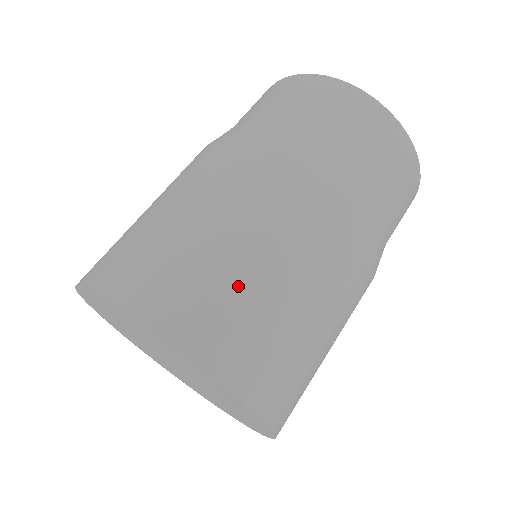
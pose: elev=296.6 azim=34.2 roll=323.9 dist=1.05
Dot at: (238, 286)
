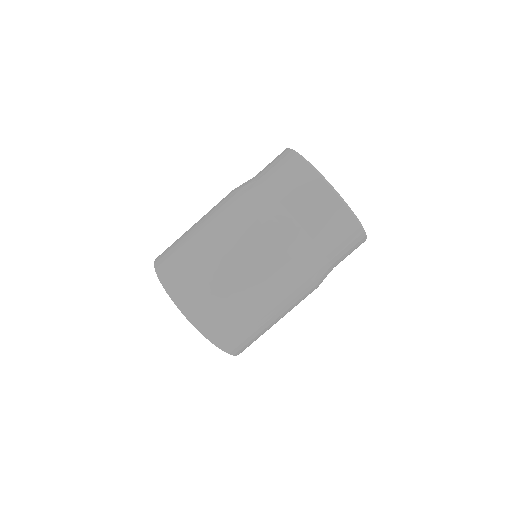
Dot at: (262, 331)
